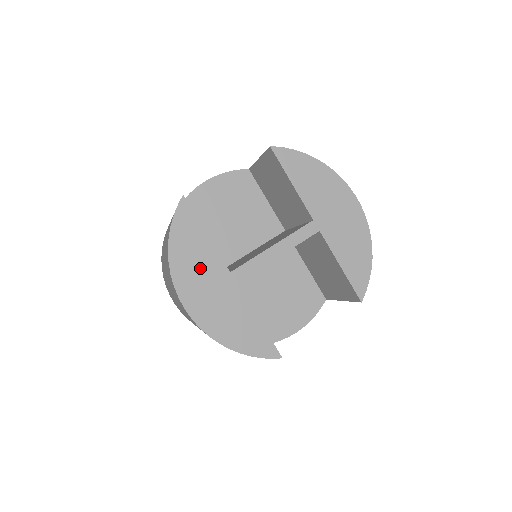
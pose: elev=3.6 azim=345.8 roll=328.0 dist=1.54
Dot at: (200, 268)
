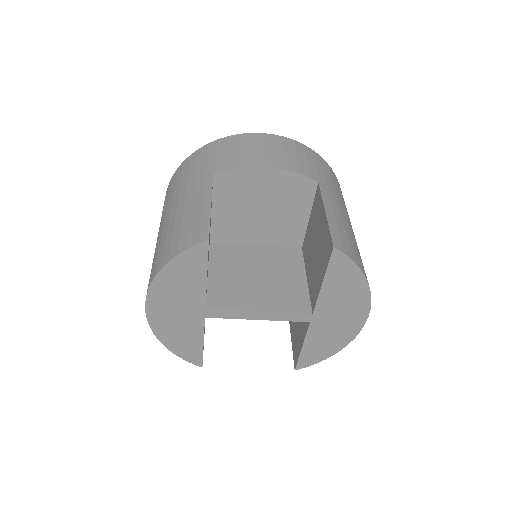
Dot at: (180, 294)
